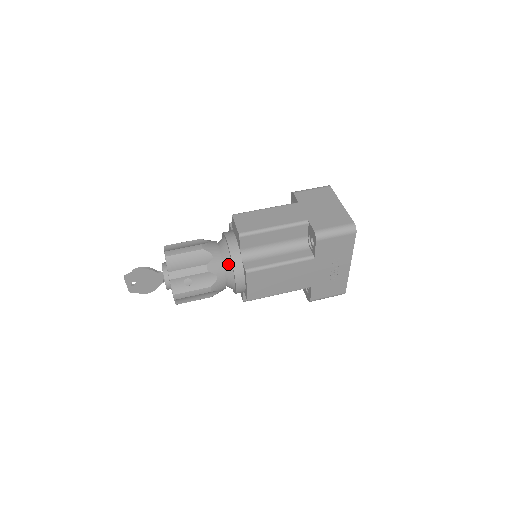
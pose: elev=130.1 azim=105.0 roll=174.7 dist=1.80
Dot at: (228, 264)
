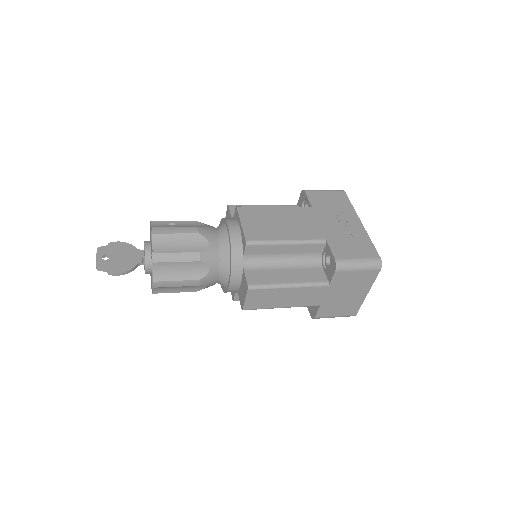
Dot at: (219, 226)
